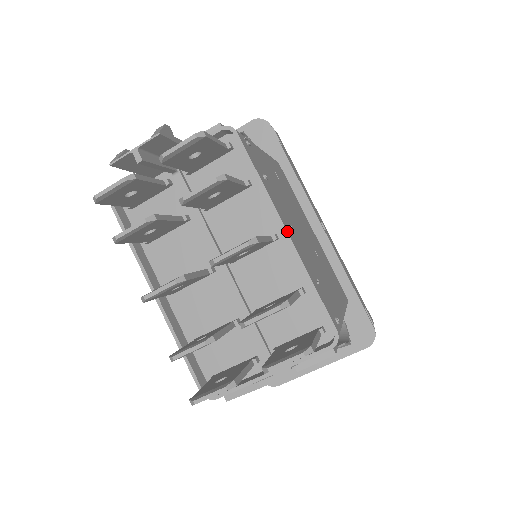
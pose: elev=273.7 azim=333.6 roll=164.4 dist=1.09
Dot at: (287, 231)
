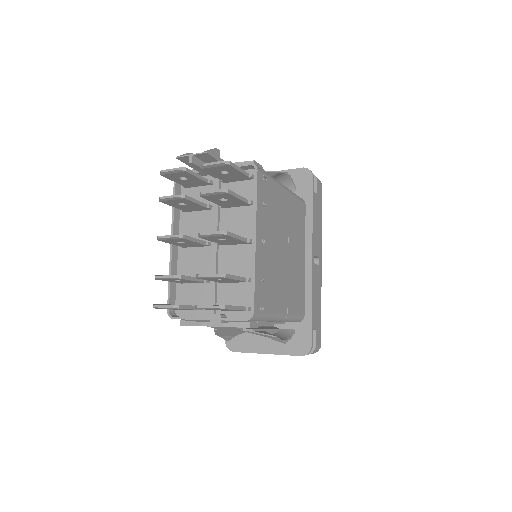
Dot at: (256, 240)
